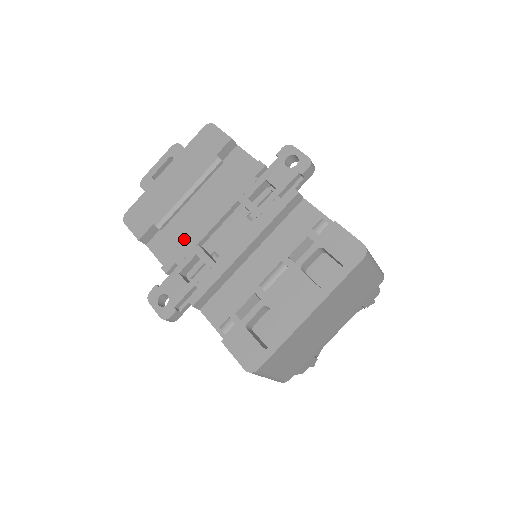
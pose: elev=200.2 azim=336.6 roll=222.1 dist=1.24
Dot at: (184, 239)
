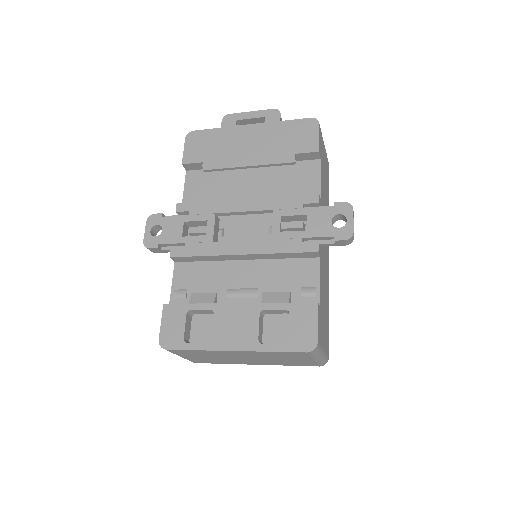
Dot at: (214, 196)
